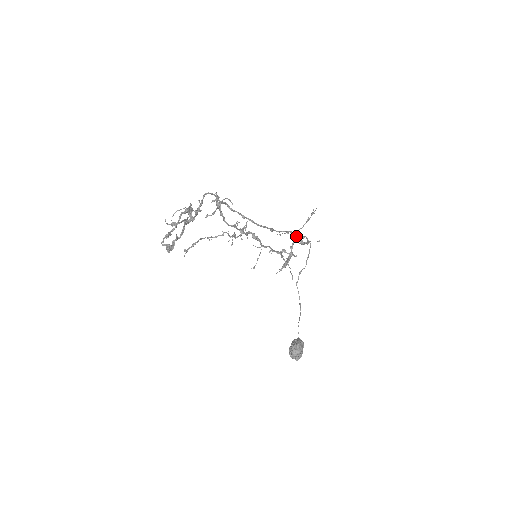
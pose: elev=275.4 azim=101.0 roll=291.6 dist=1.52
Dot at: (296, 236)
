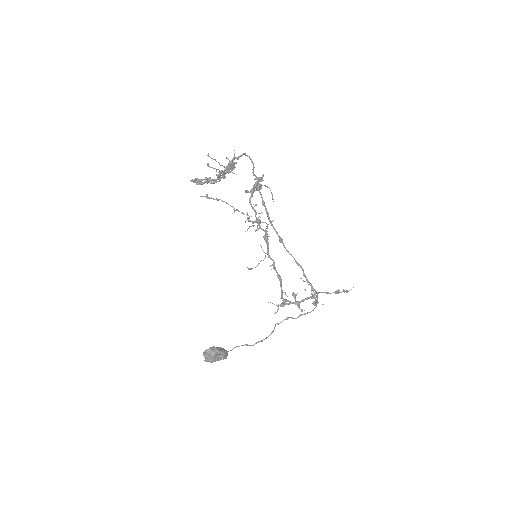
Dot at: (315, 294)
